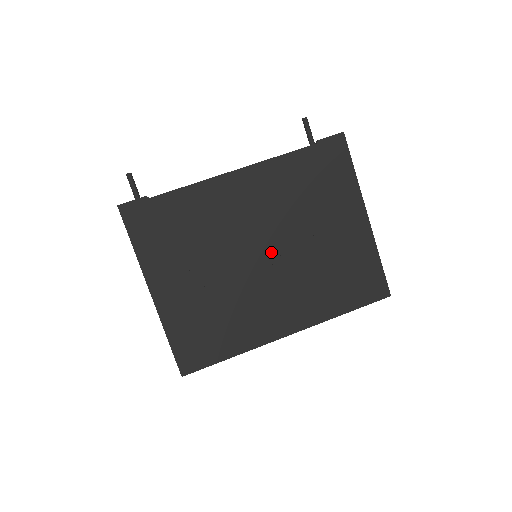
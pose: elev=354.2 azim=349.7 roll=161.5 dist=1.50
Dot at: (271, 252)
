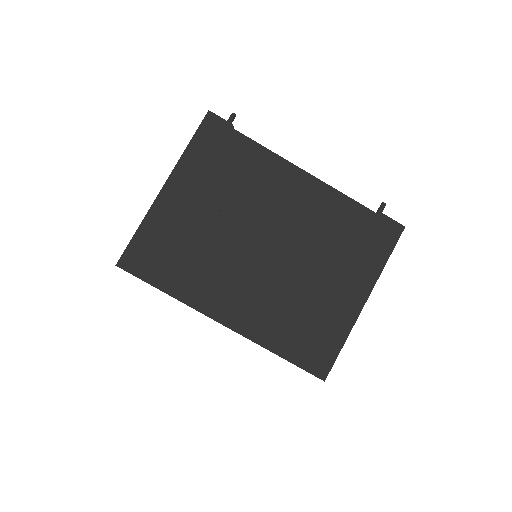
Dot at: (273, 250)
